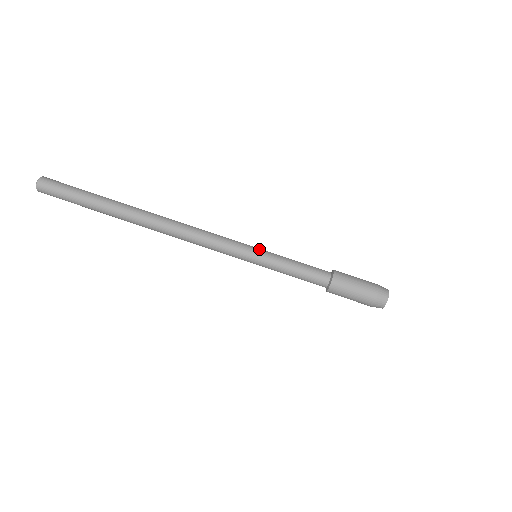
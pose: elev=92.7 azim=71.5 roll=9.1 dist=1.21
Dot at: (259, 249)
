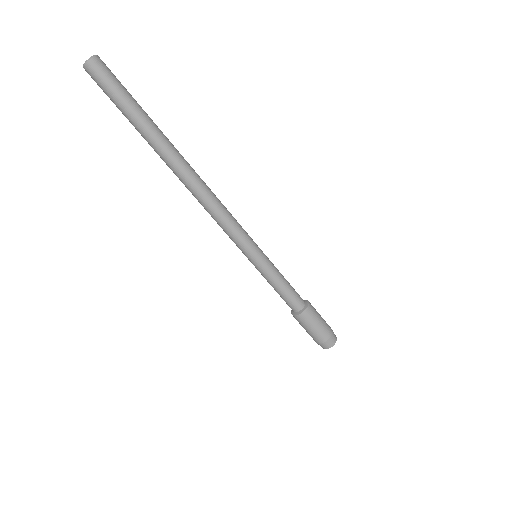
Dot at: occluded
